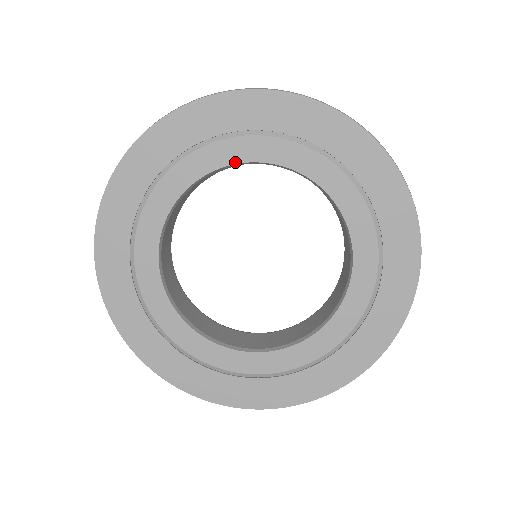
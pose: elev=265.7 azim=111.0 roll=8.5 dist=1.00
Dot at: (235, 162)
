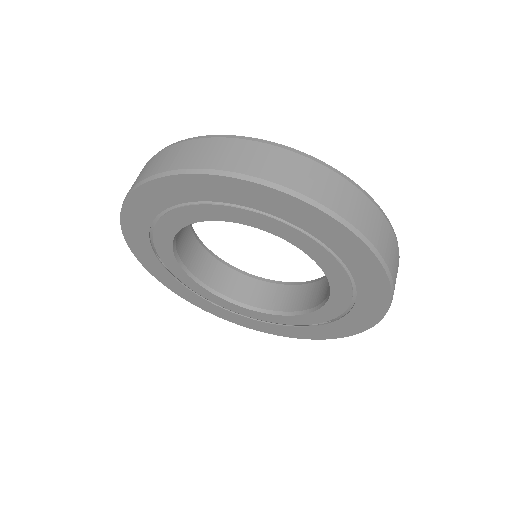
Dot at: (225, 220)
